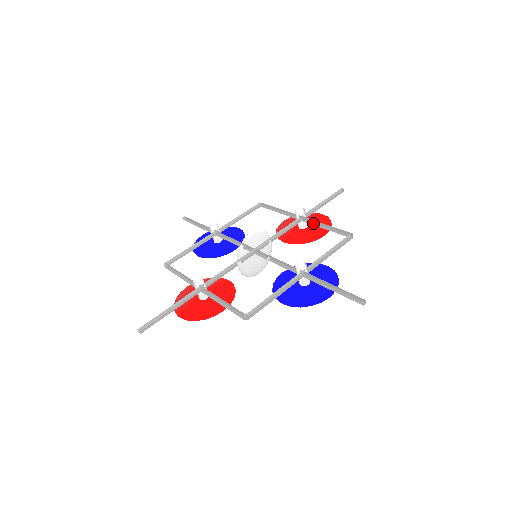
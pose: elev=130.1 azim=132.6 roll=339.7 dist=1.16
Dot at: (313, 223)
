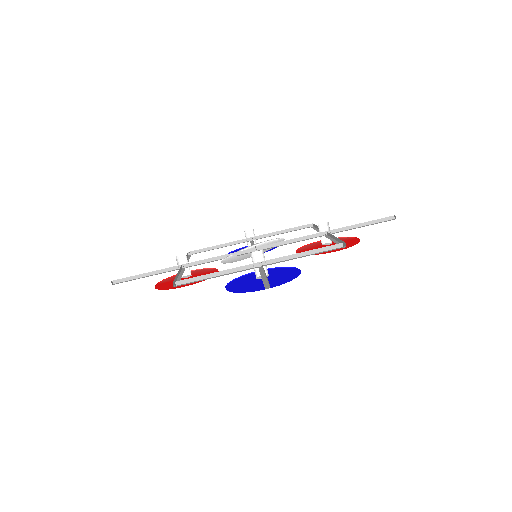
Dot at: (330, 237)
